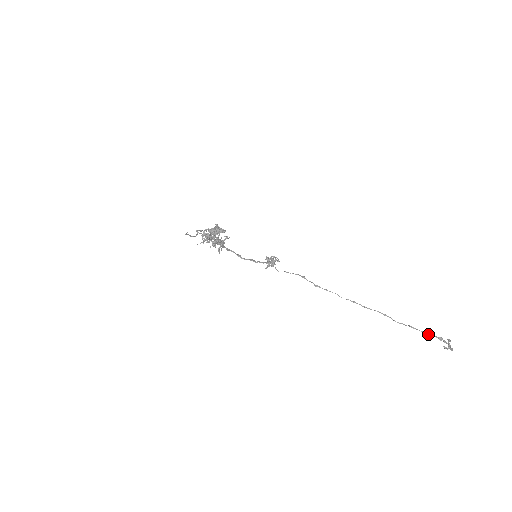
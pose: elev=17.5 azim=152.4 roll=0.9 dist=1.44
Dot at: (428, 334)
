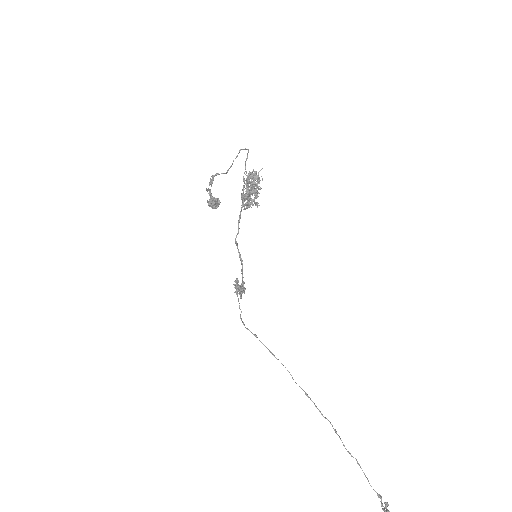
Dot at: occluded
